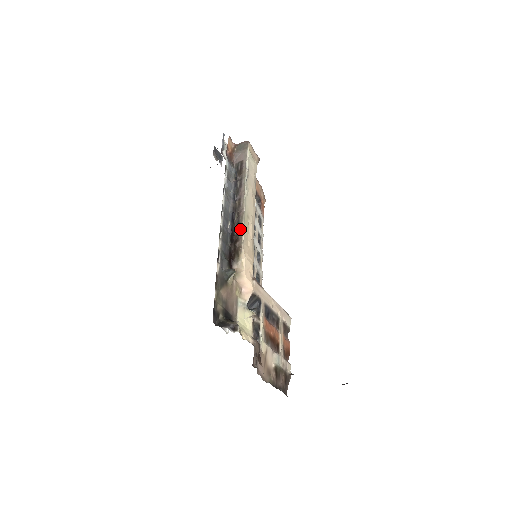
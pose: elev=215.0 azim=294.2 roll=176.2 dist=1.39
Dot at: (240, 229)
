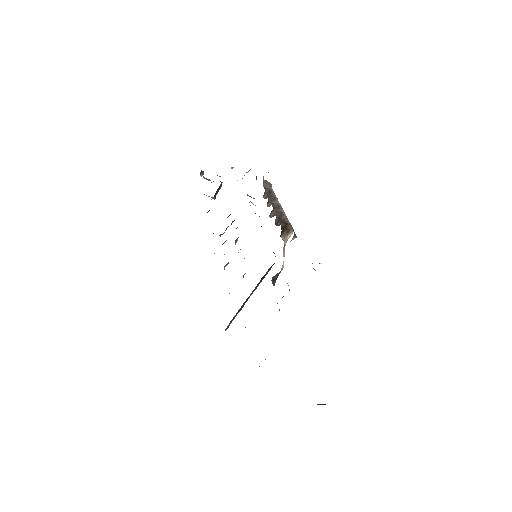
Dot at: (287, 219)
